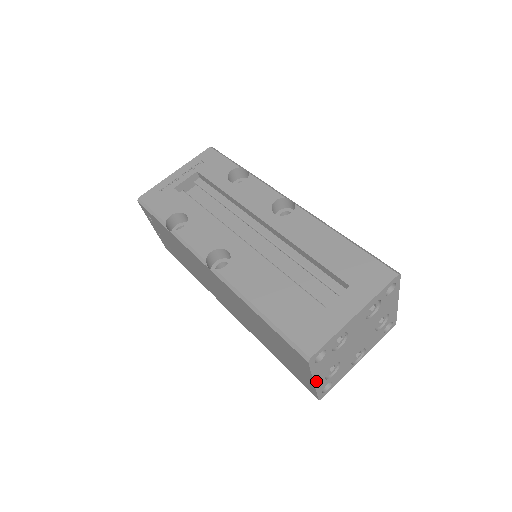
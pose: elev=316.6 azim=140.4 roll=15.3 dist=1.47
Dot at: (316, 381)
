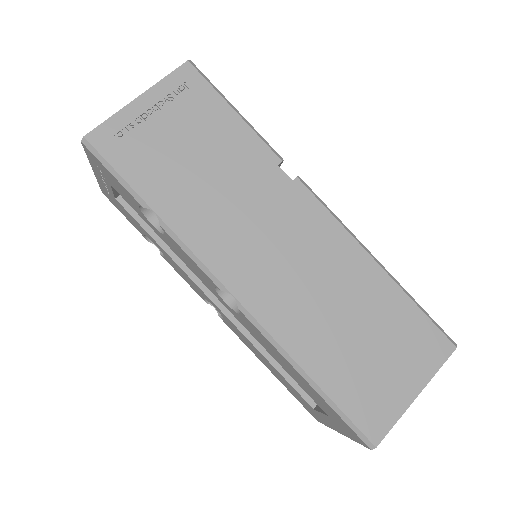
Dot at: occluded
